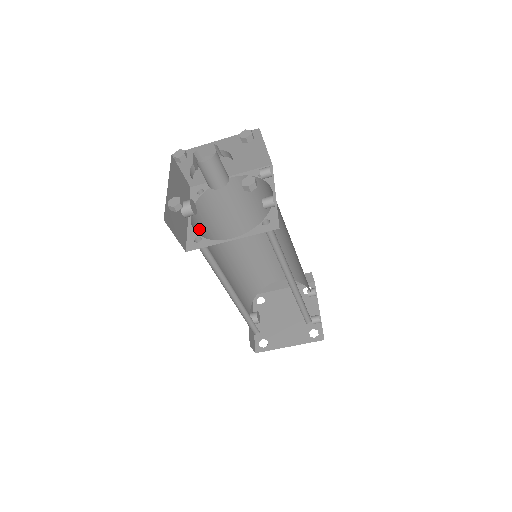
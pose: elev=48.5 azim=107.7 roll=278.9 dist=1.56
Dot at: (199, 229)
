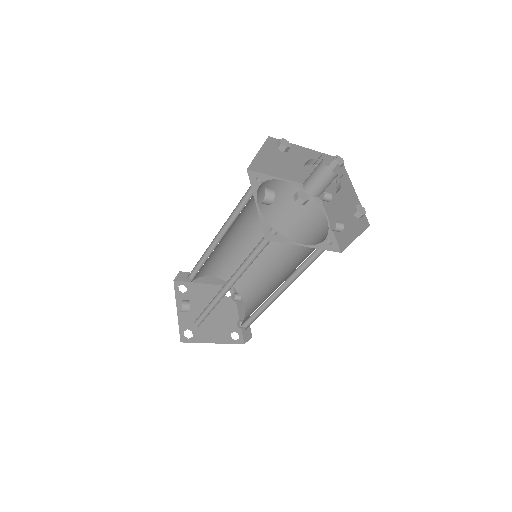
Dot at: occluded
